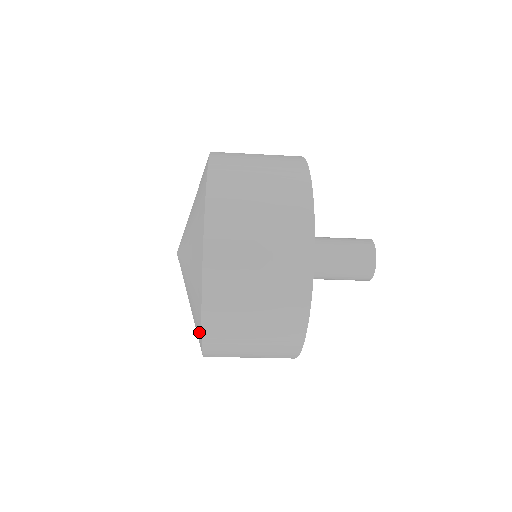
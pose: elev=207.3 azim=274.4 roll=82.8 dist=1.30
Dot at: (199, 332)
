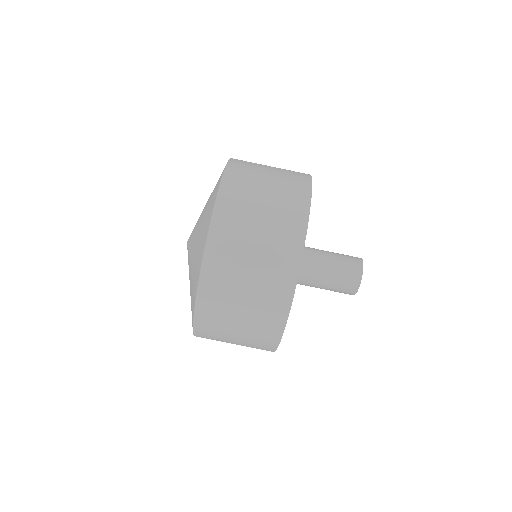
Dot at: (193, 303)
